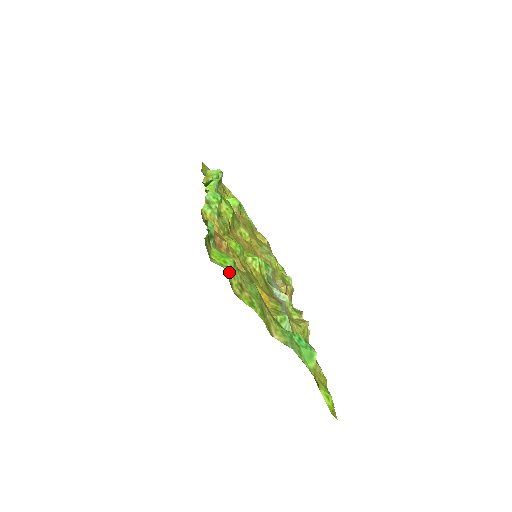
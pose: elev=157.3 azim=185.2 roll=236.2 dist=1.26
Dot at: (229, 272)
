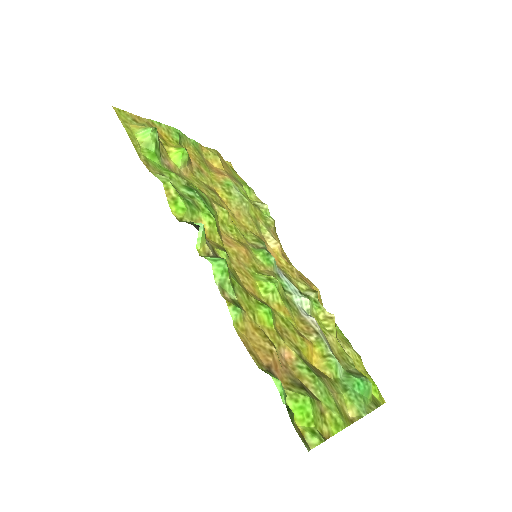
Dot at: (316, 423)
